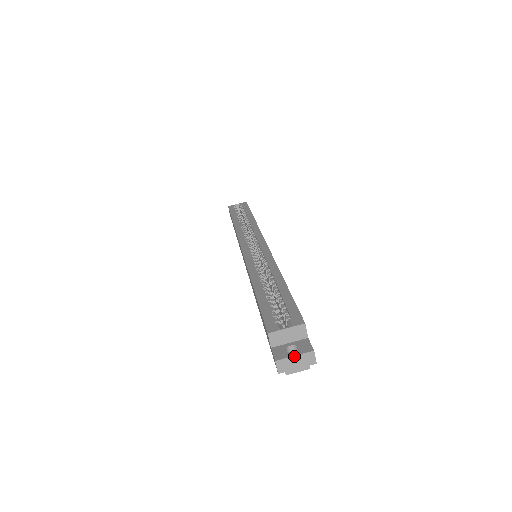
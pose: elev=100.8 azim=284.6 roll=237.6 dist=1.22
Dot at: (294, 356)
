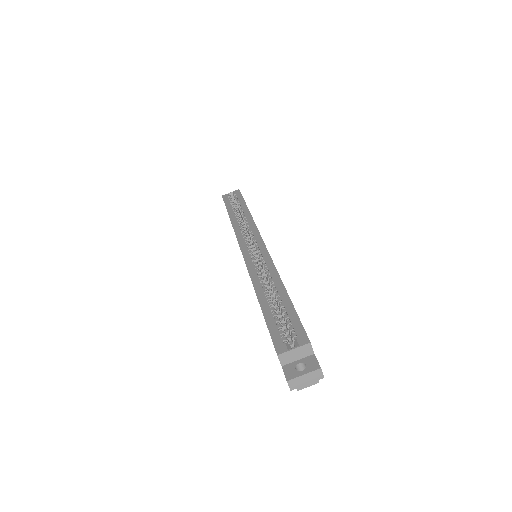
Dot at: (303, 375)
